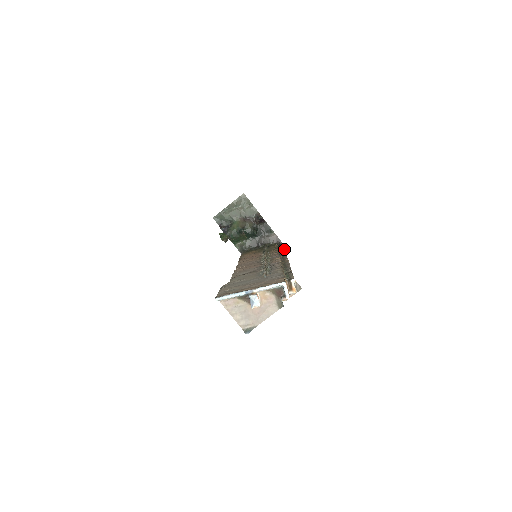
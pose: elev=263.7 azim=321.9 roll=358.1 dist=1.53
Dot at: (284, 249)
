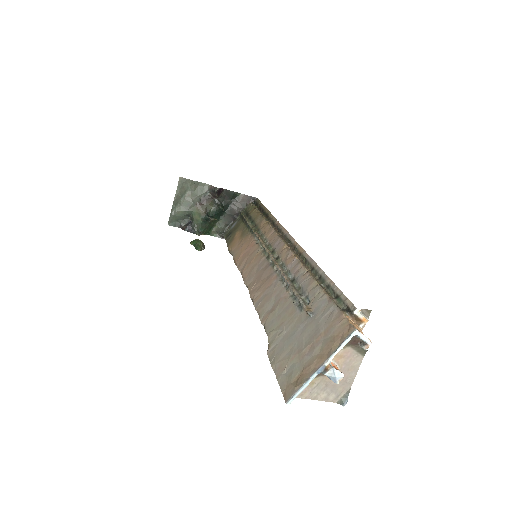
Dot at: (271, 215)
